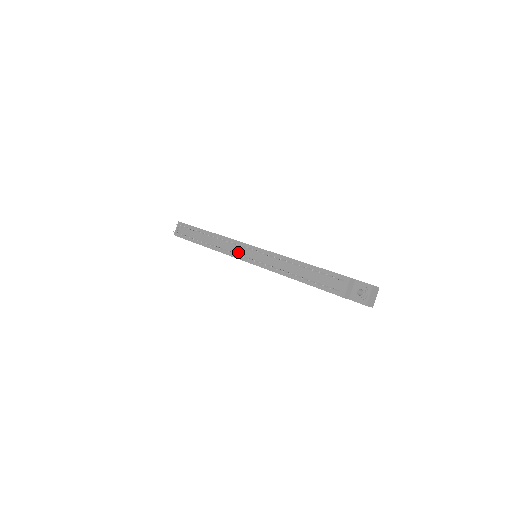
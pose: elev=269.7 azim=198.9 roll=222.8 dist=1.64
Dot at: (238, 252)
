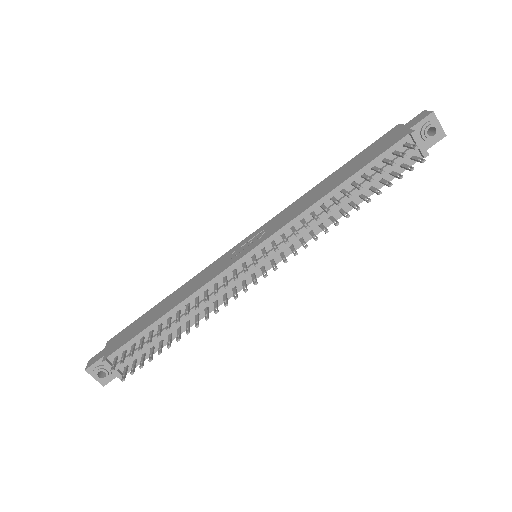
Dot at: (240, 279)
